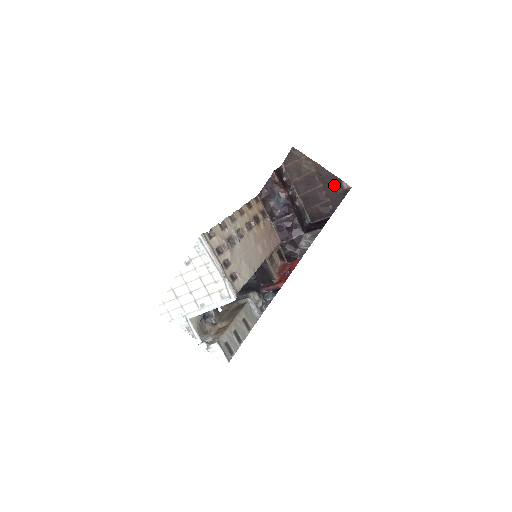
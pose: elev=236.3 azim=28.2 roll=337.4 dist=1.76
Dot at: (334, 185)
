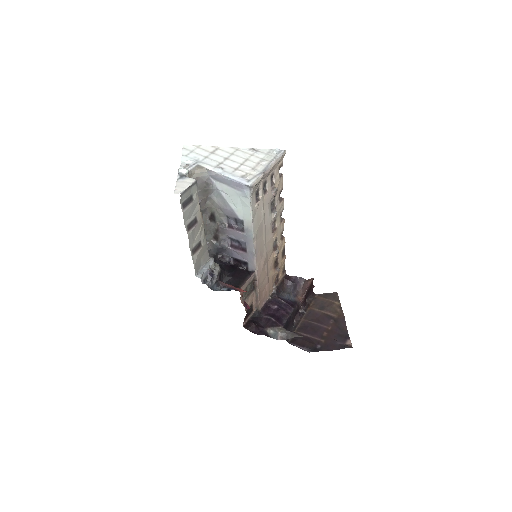
Dot at: (340, 336)
